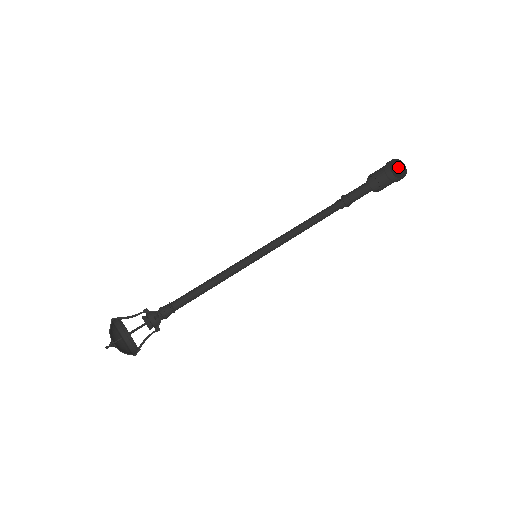
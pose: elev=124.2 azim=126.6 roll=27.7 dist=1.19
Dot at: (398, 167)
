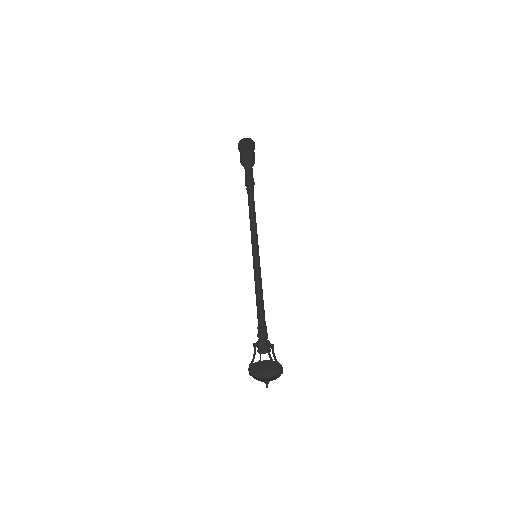
Dot at: (246, 143)
